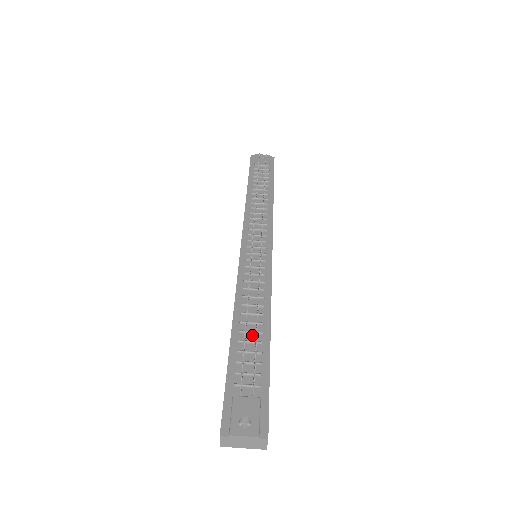
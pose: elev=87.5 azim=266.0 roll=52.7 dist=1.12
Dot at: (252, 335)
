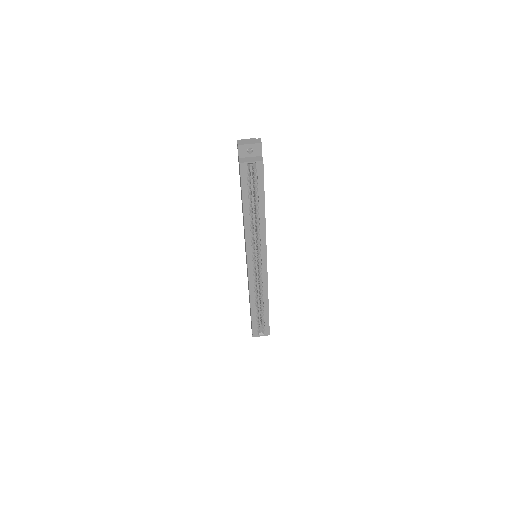
Dot at: (253, 194)
